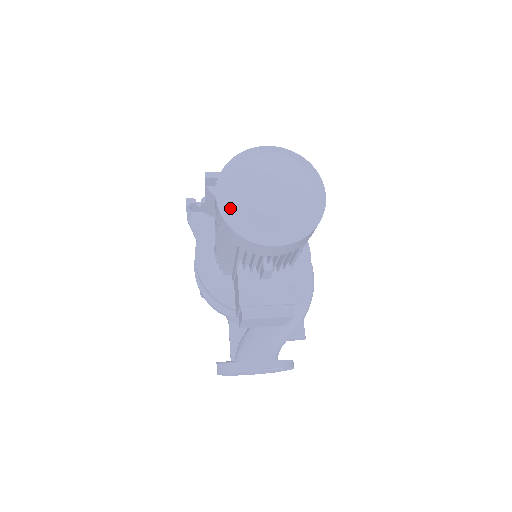
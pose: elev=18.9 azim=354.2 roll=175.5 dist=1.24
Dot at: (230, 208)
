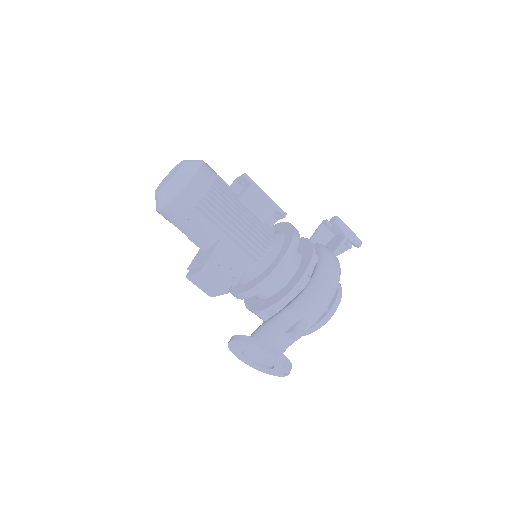
Dot at: occluded
